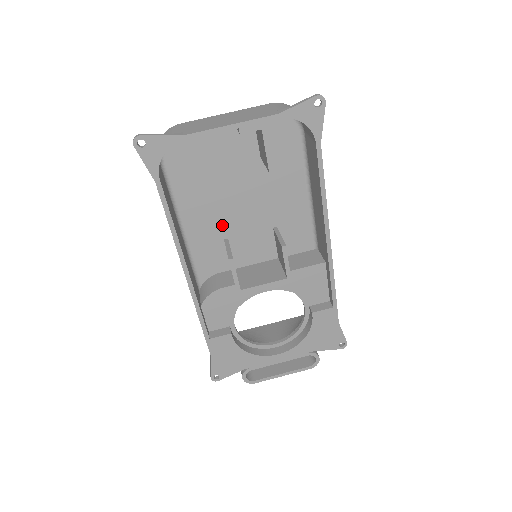
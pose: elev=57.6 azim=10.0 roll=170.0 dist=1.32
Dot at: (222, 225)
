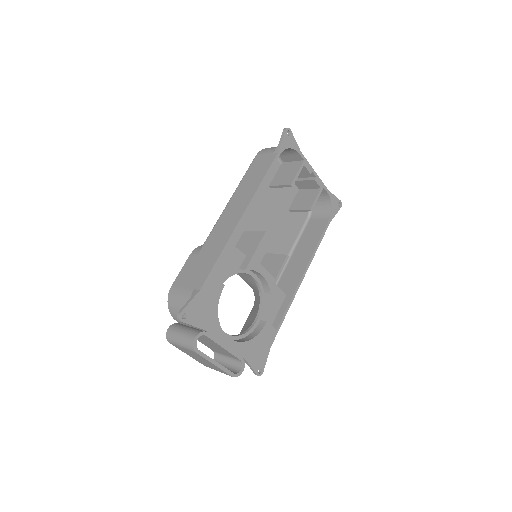
Dot at: (250, 221)
